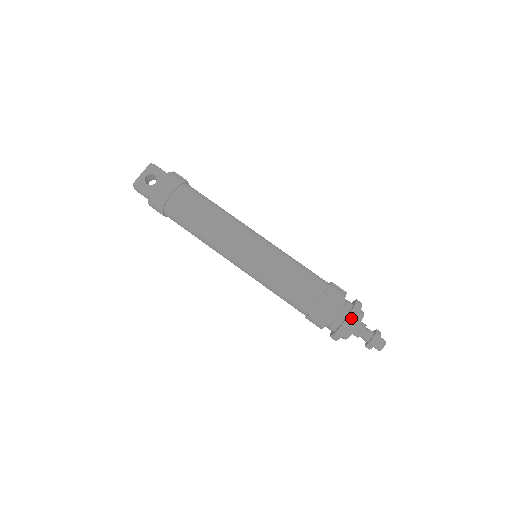
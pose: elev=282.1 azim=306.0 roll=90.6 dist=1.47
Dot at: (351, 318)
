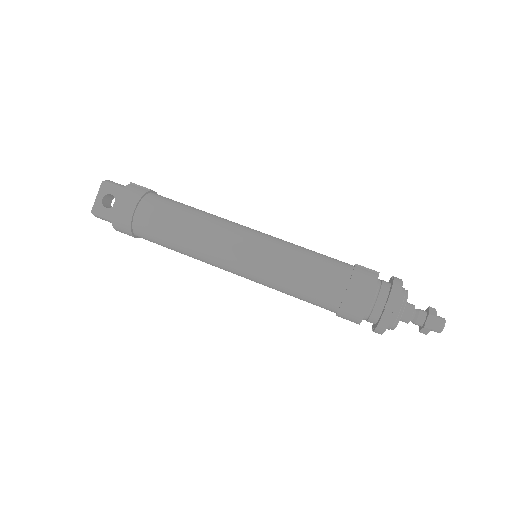
Dot at: (391, 306)
